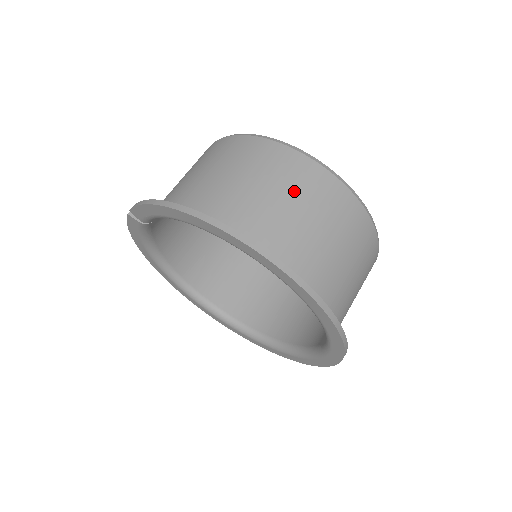
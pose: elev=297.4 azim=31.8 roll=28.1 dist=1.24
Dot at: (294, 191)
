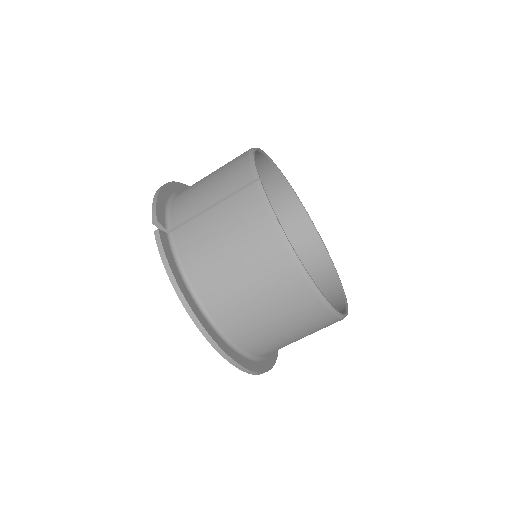
Dot at: (288, 317)
